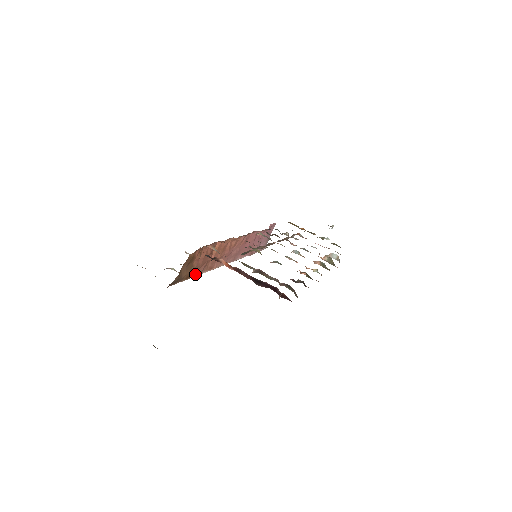
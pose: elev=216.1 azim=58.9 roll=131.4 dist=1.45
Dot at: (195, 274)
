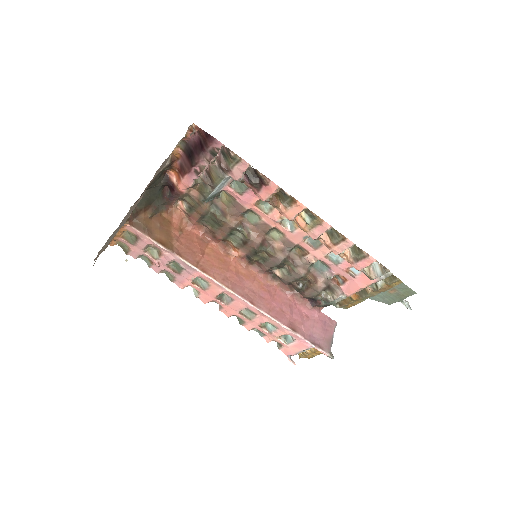
Dot at: (176, 252)
